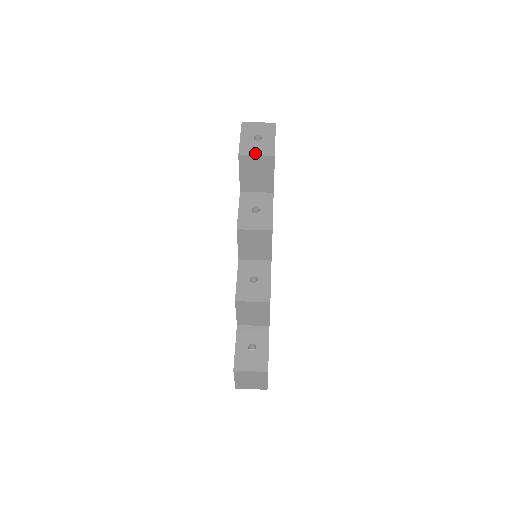
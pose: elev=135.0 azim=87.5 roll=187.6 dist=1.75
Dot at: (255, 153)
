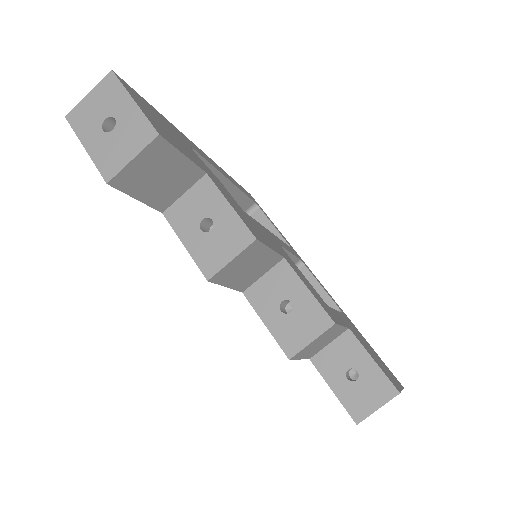
Dot at: (127, 157)
